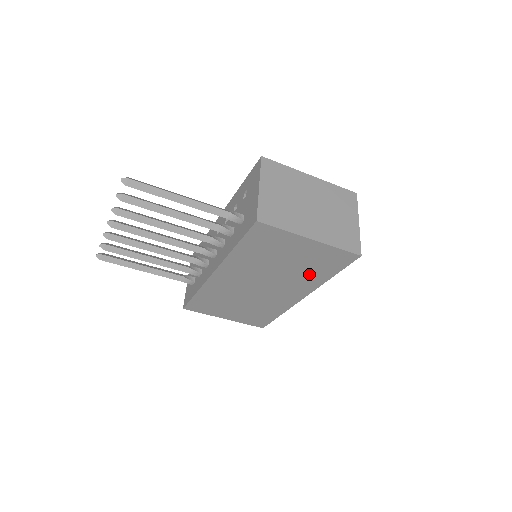
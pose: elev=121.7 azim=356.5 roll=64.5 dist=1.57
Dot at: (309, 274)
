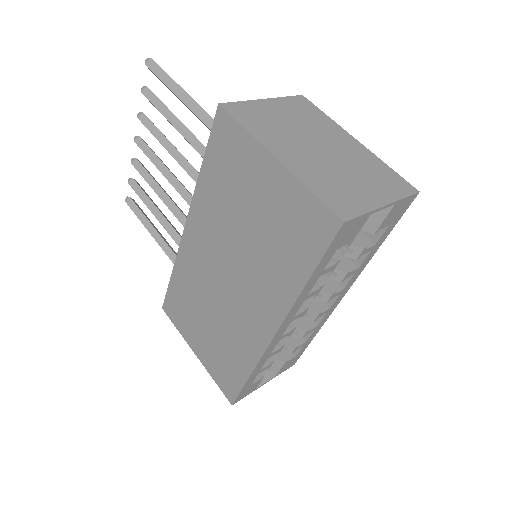
Dot at: (278, 263)
